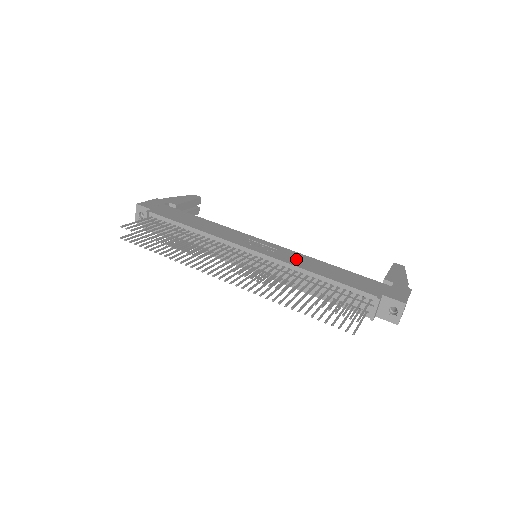
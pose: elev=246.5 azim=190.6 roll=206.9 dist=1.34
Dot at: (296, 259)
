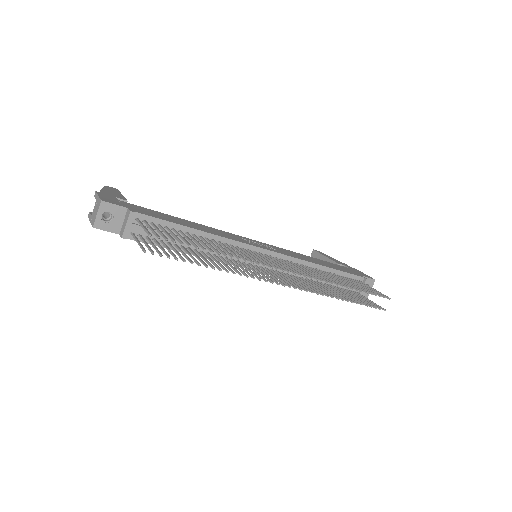
Dot at: (294, 254)
